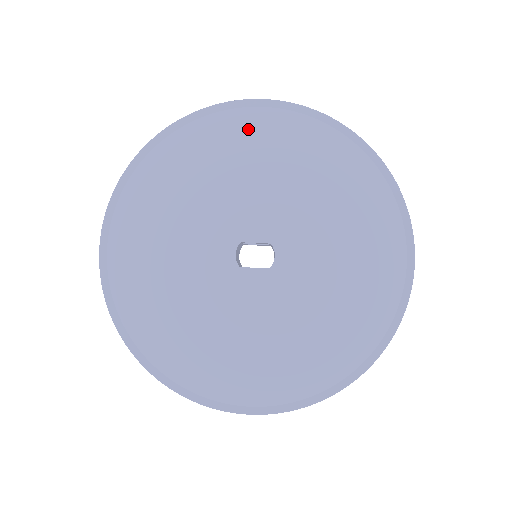
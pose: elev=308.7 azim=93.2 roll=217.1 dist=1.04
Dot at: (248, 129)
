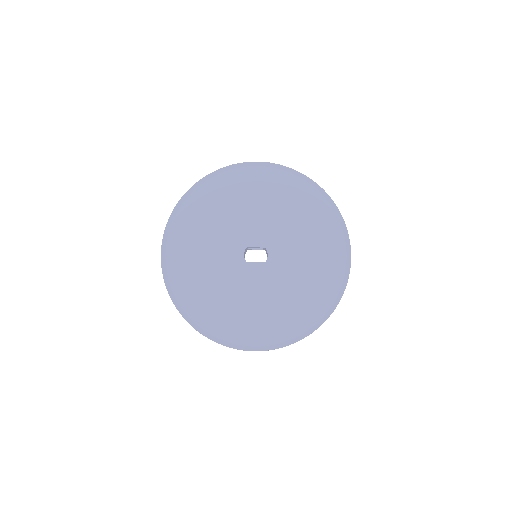
Dot at: (249, 179)
